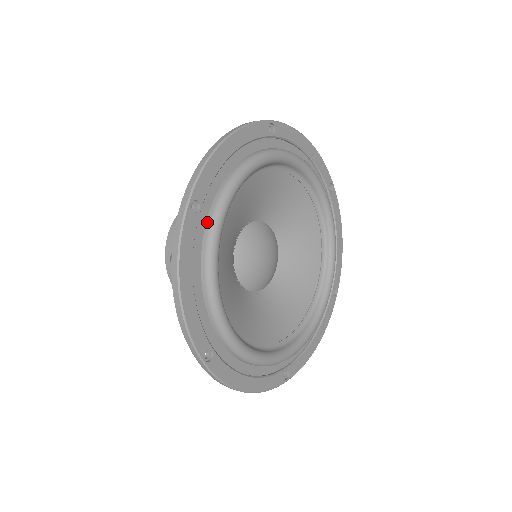
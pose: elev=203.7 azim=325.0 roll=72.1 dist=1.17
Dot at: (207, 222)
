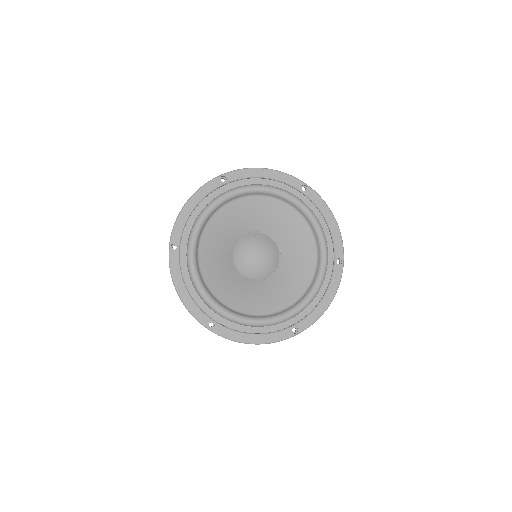
Dot at: (186, 252)
